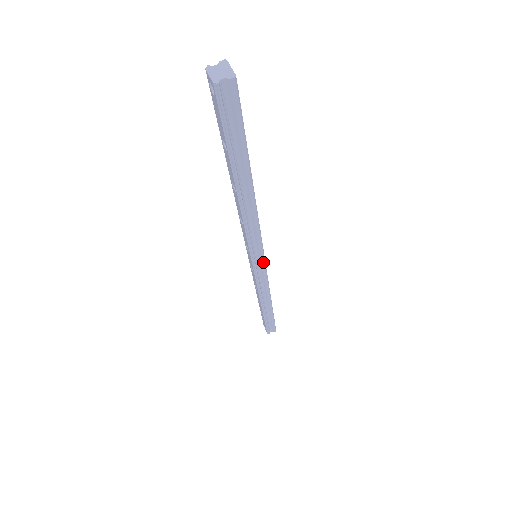
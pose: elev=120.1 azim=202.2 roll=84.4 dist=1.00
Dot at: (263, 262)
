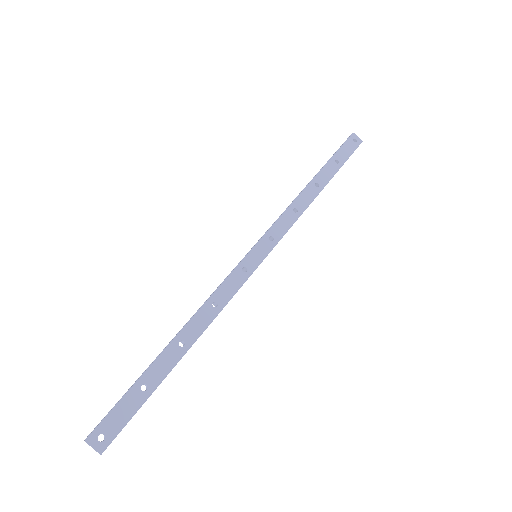
Dot at: occluded
